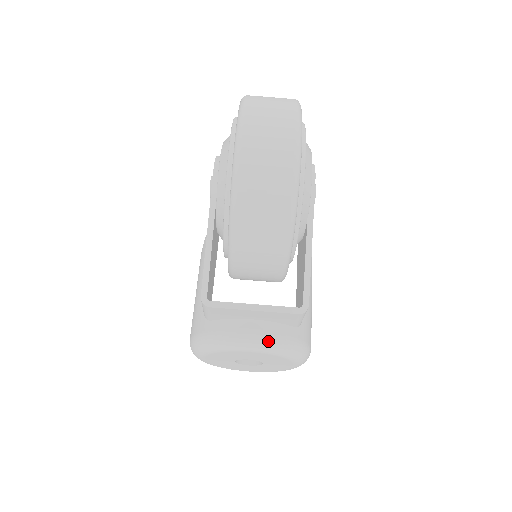
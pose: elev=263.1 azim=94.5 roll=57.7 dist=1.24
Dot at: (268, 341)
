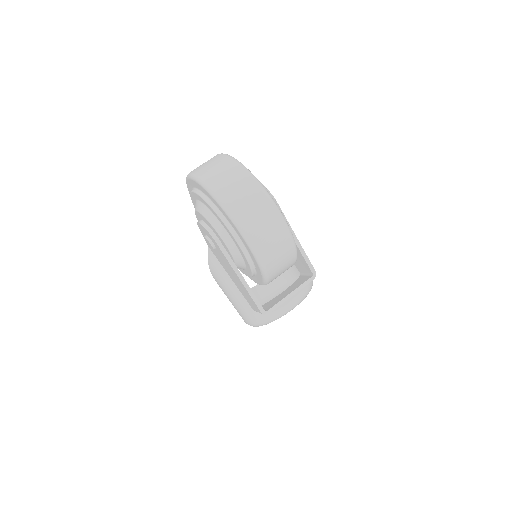
Dot at: (300, 299)
